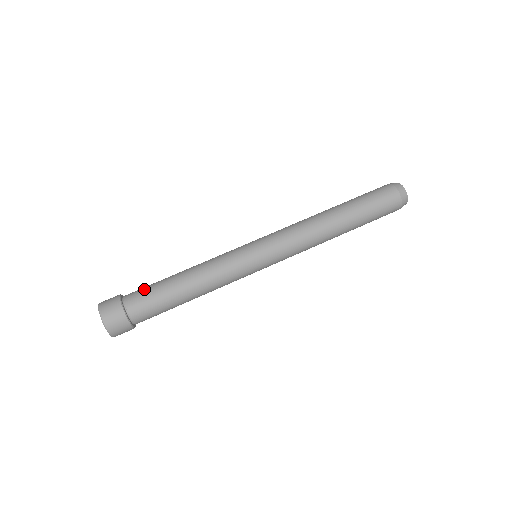
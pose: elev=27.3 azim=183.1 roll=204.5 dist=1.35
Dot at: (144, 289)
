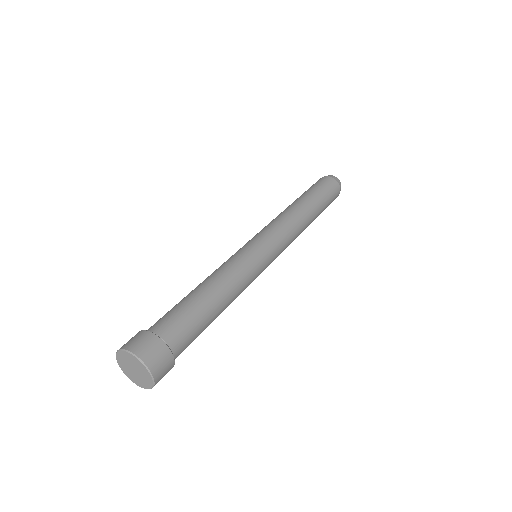
Dot at: (171, 314)
